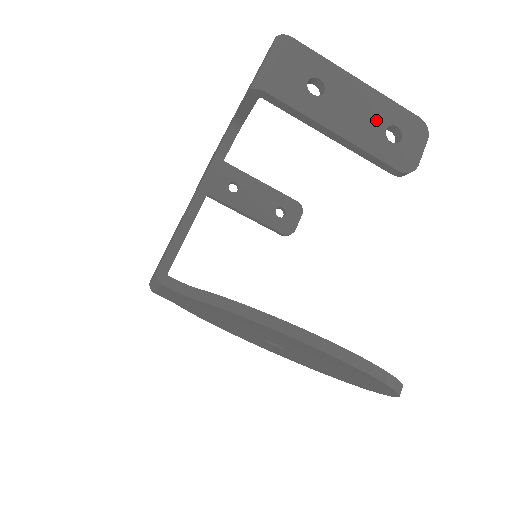
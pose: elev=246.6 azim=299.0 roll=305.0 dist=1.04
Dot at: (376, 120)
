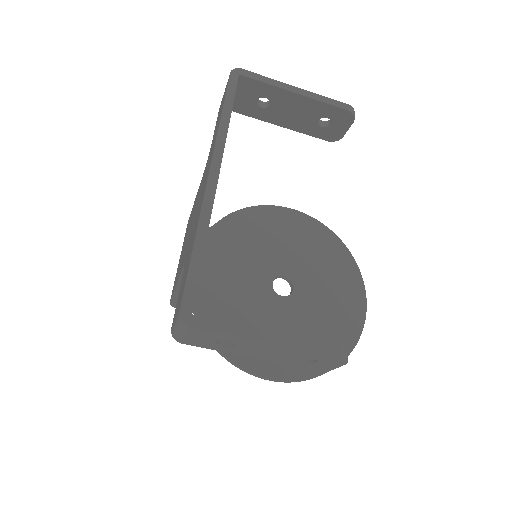
Dot at: (289, 356)
